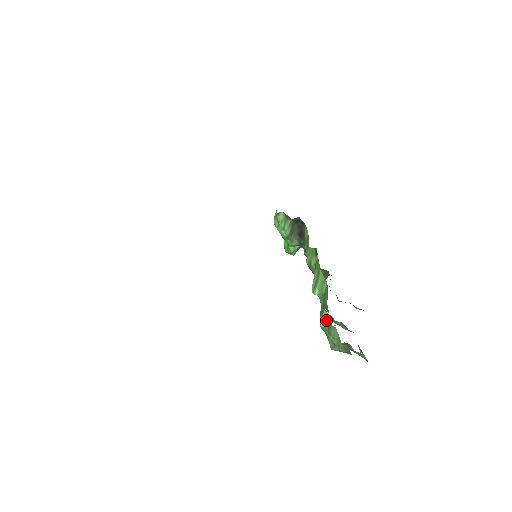
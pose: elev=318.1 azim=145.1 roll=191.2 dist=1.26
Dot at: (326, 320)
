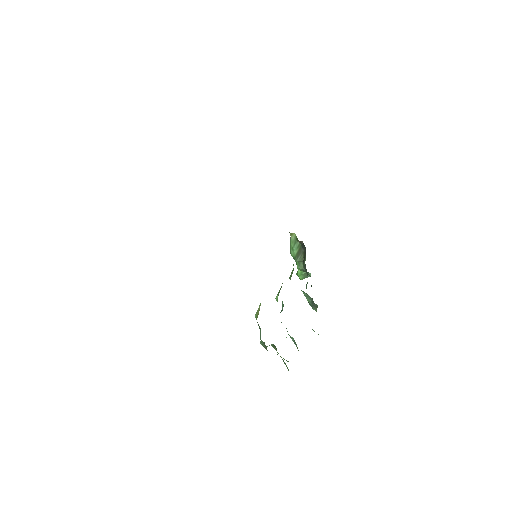
Dot at: (258, 311)
